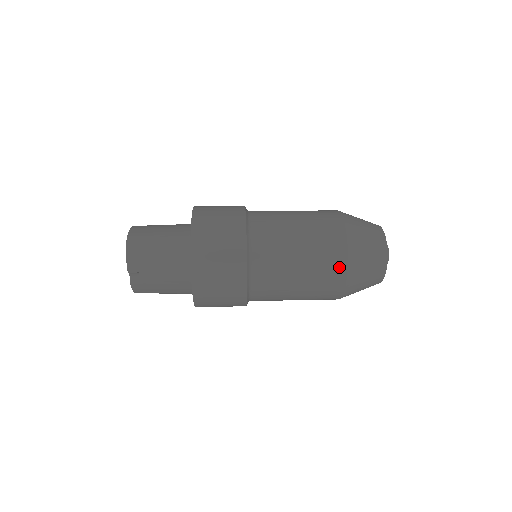
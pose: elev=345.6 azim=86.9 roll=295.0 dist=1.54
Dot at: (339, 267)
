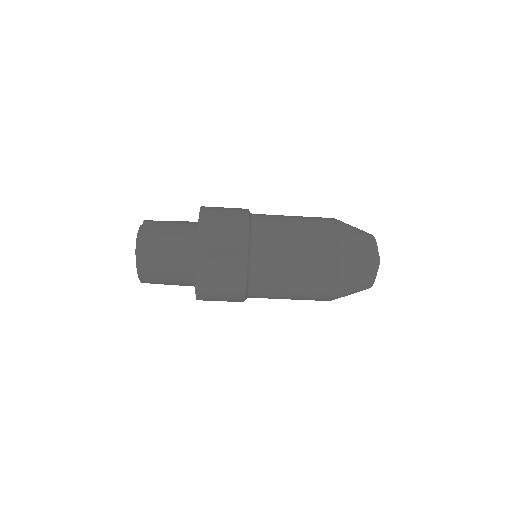
Dot at: occluded
